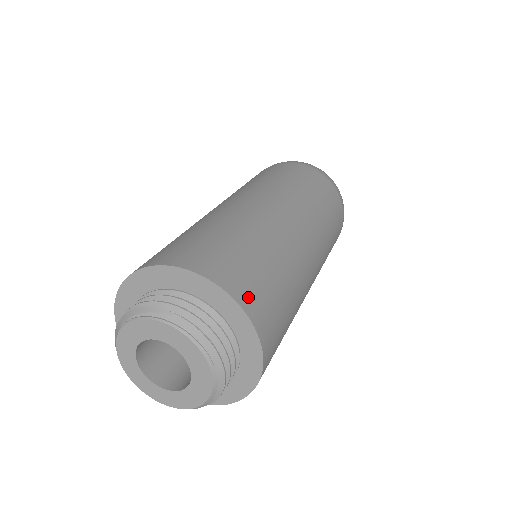
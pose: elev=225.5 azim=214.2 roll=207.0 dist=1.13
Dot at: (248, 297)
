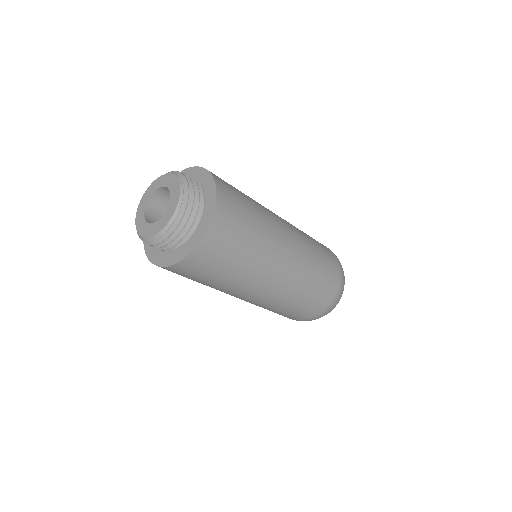
Dot at: occluded
